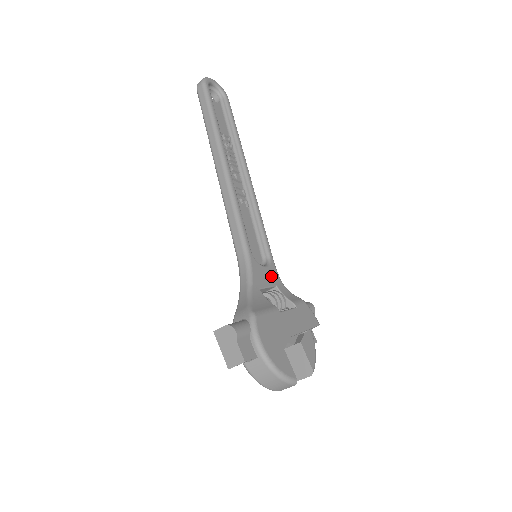
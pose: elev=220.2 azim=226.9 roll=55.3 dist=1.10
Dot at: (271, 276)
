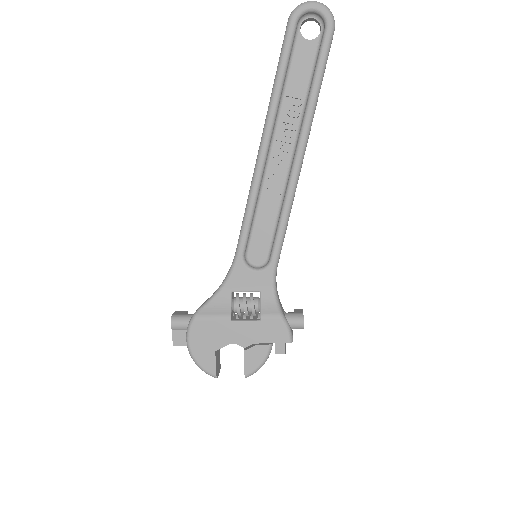
Dot at: (258, 281)
